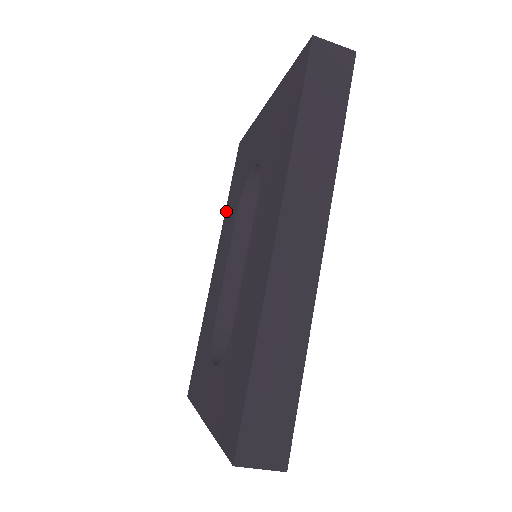
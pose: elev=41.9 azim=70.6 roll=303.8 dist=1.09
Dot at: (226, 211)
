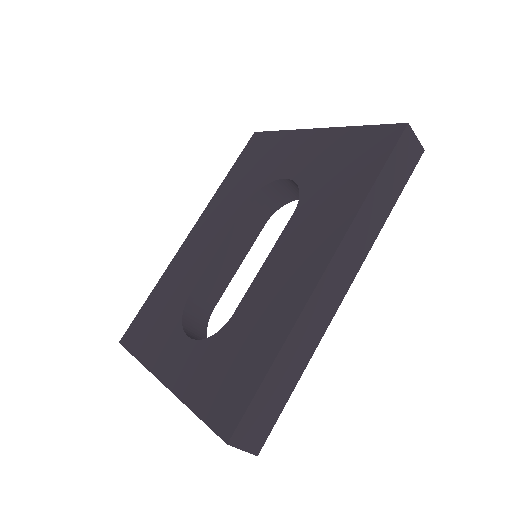
Dot at: (221, 190)
